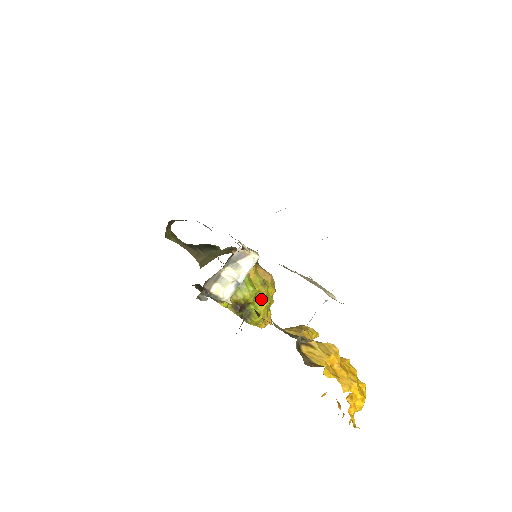
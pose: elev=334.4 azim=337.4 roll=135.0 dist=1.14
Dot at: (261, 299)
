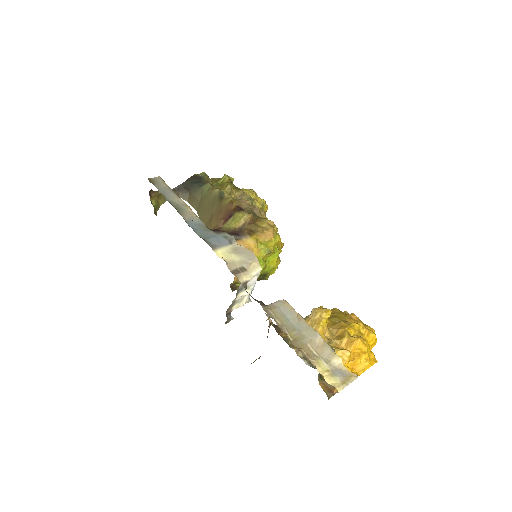
Dot at: (271, 258)
